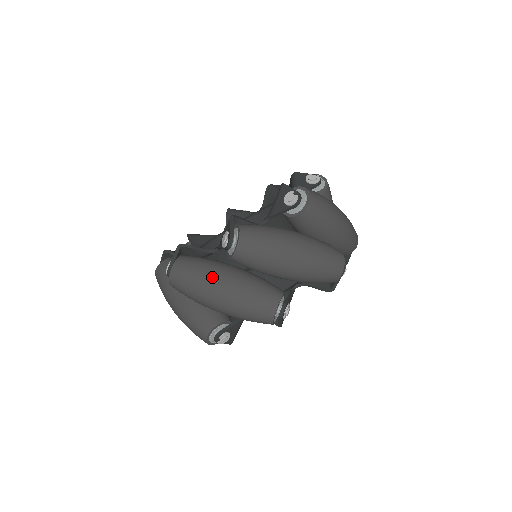
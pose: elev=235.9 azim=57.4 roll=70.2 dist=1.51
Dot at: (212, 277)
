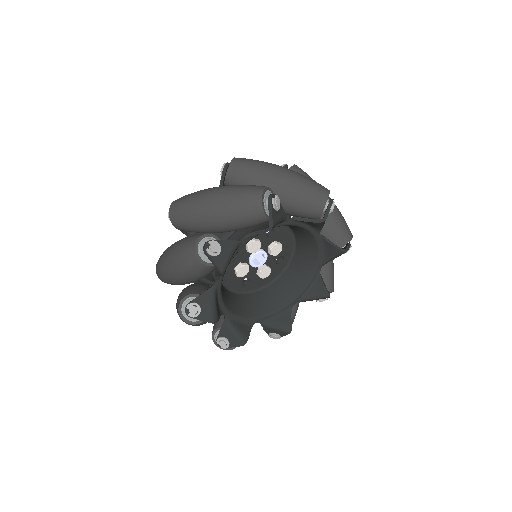
Dot at: (209, 188)
